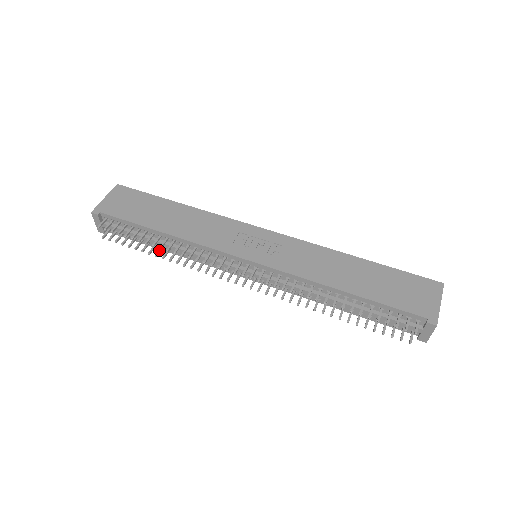
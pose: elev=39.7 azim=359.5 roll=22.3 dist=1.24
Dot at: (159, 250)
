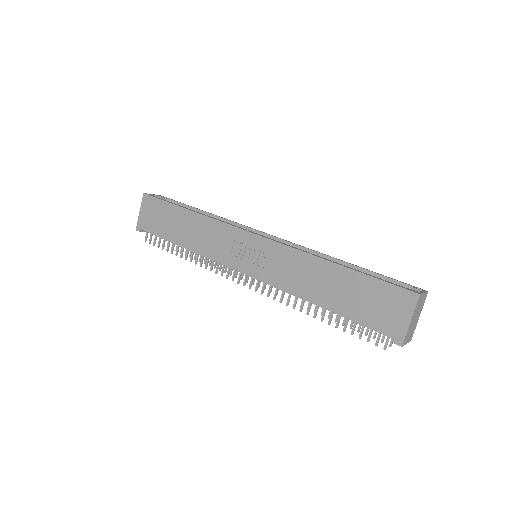
Dot at: occluded
